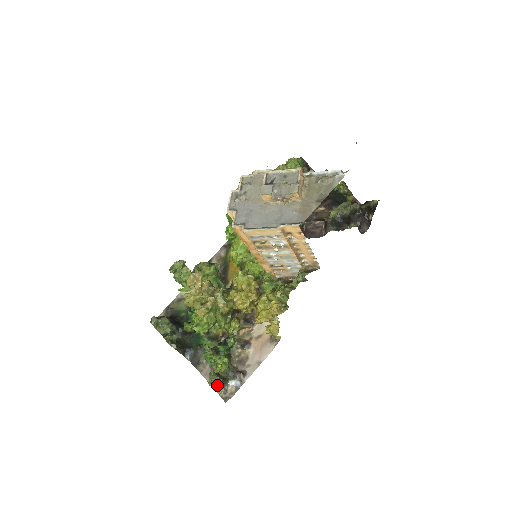
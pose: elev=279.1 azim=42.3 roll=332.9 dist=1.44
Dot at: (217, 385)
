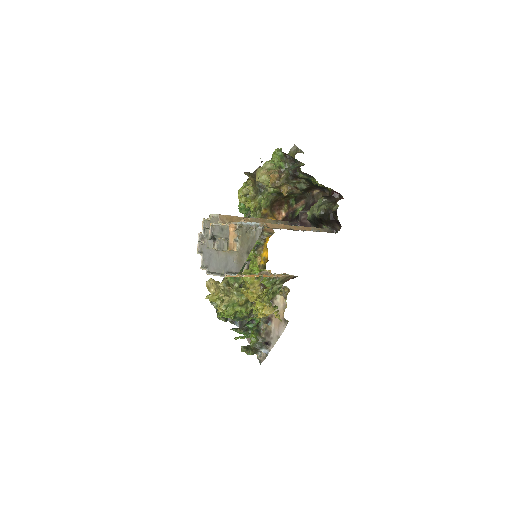
Dot at: occluded
